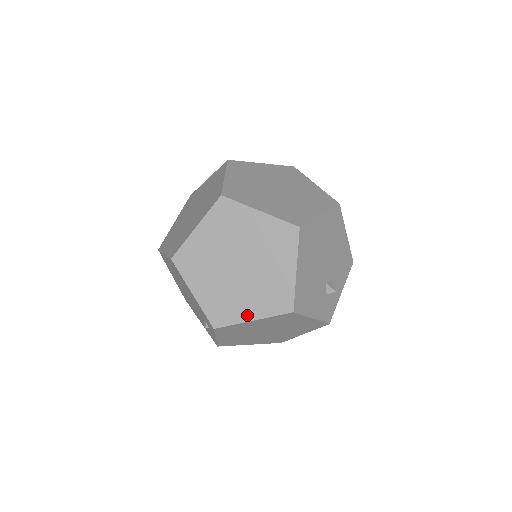
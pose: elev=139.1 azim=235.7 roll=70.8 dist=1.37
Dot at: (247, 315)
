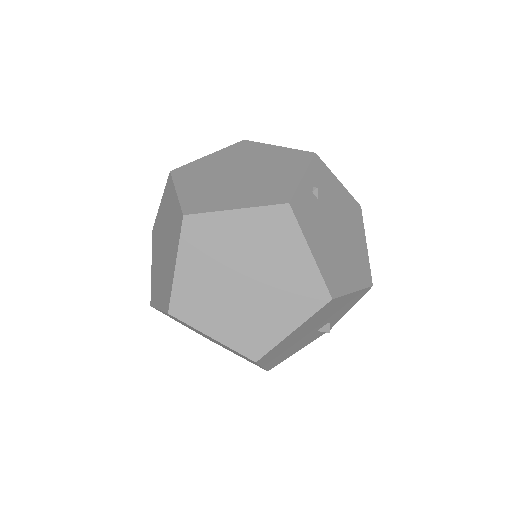
Dot at: occluded
